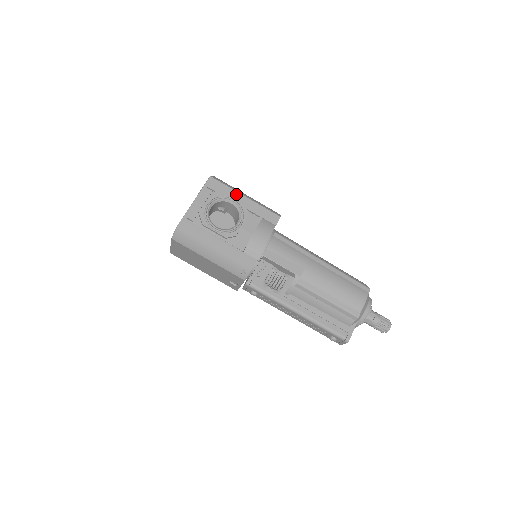
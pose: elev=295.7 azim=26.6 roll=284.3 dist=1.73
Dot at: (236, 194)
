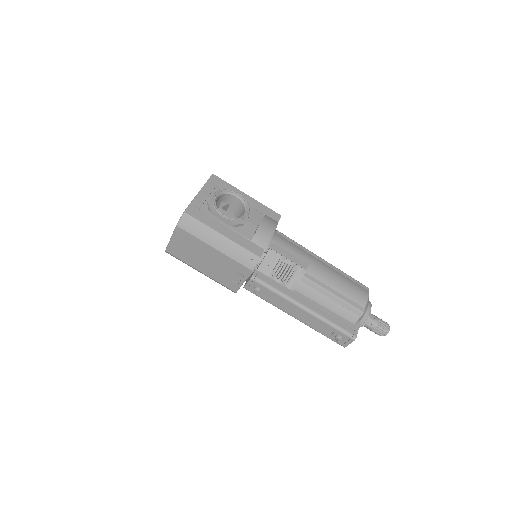
Dot at: (238, 191)
